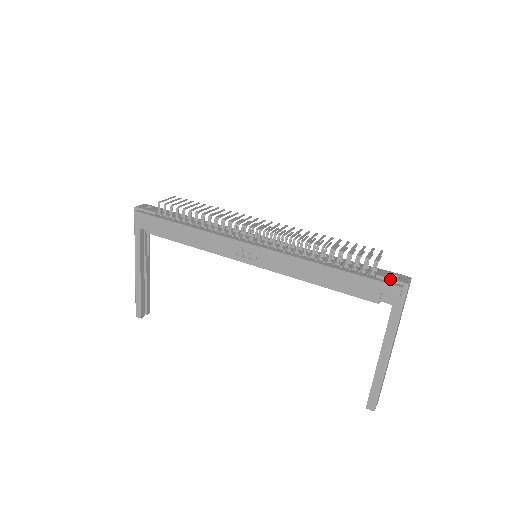
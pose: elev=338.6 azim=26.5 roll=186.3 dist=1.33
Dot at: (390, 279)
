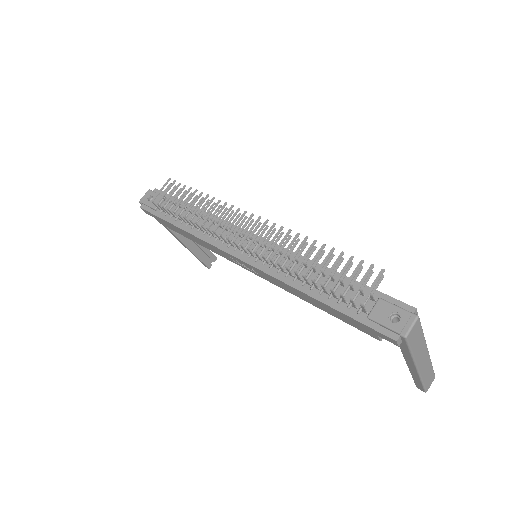
Dot at: (383, 326)
